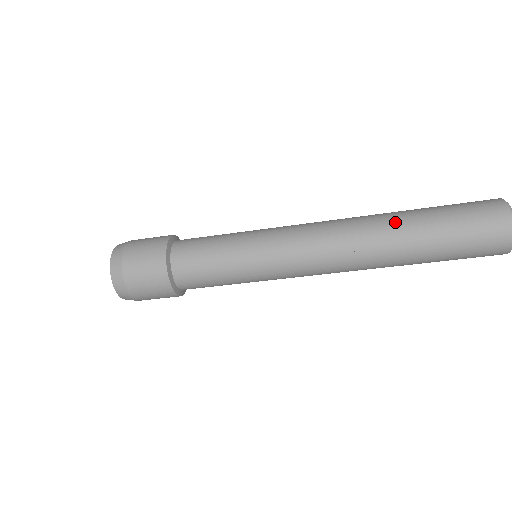
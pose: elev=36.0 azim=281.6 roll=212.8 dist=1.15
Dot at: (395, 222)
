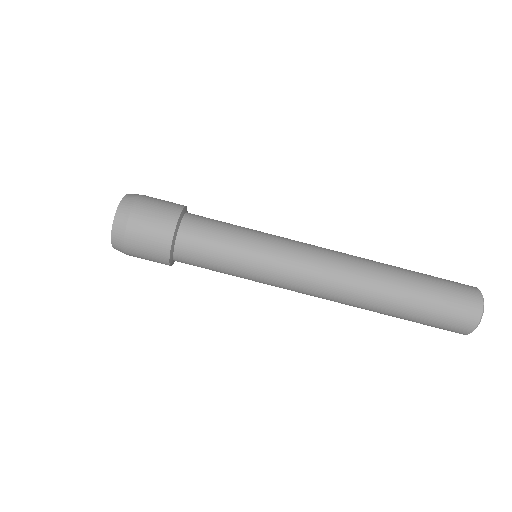
Dot at: (387, 264)
